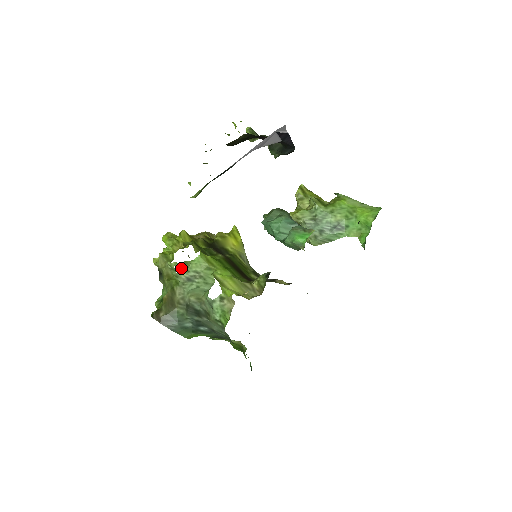
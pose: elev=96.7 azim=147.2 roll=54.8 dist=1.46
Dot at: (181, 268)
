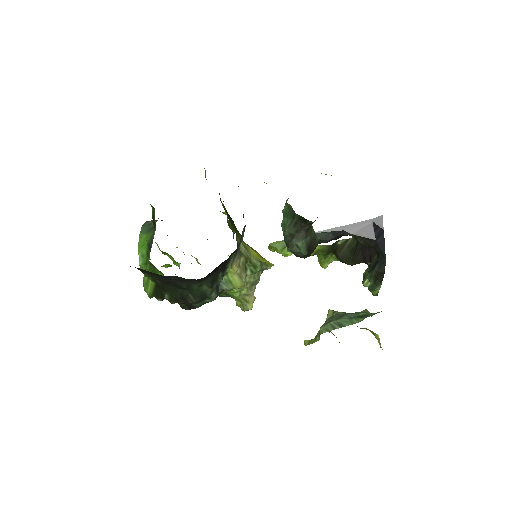
Dot at: occluded
